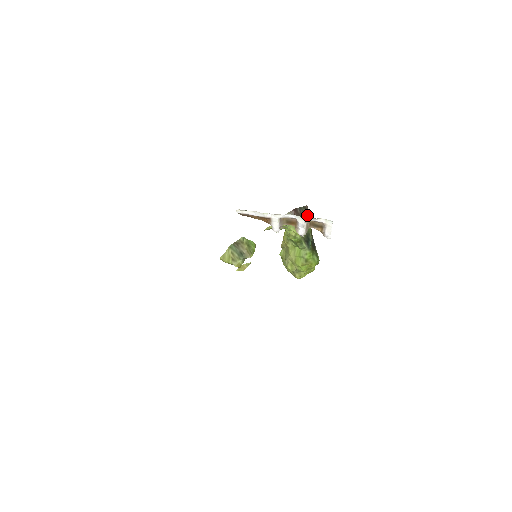
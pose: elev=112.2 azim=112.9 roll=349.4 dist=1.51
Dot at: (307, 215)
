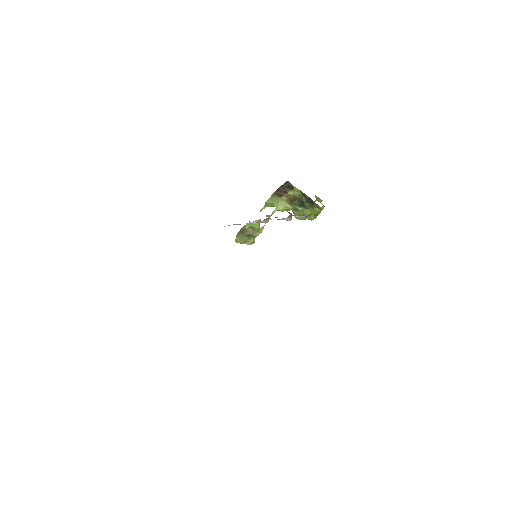
Dot at: (291, 187)
